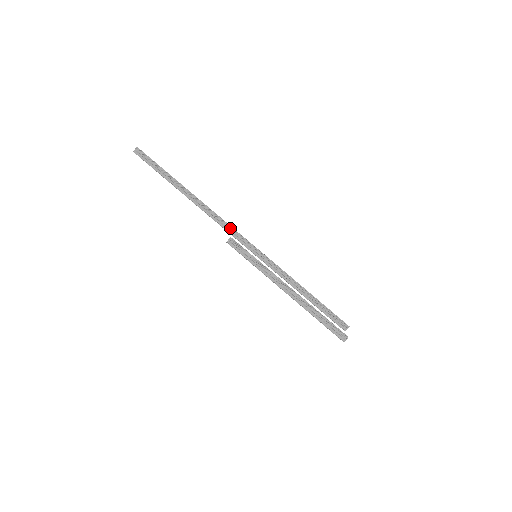
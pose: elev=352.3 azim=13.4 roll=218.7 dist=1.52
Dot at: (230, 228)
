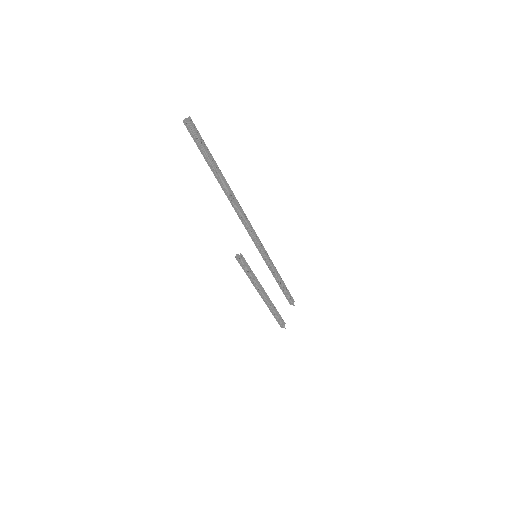
Dot at: (247, 225)
